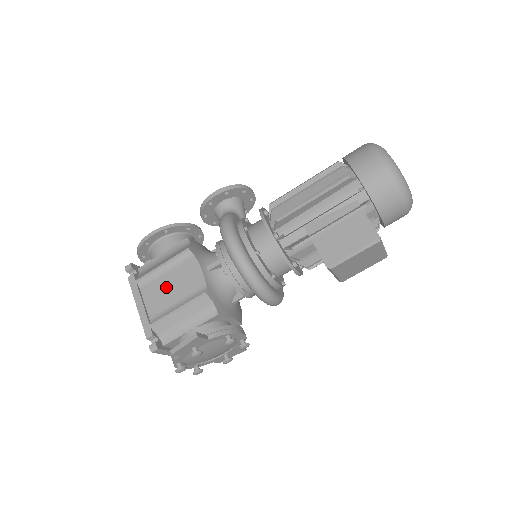
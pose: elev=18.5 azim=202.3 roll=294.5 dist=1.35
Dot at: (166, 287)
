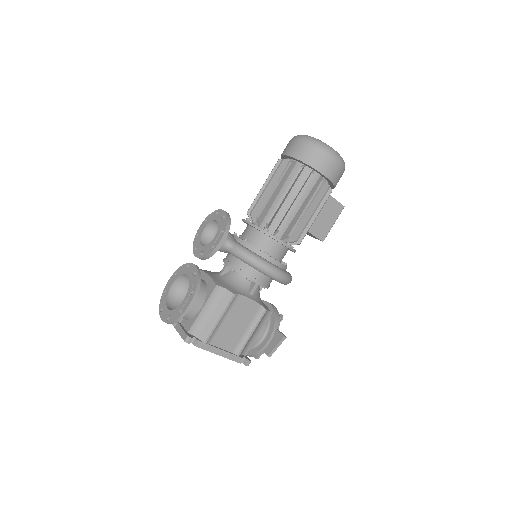
Dot at: (231, 328)
